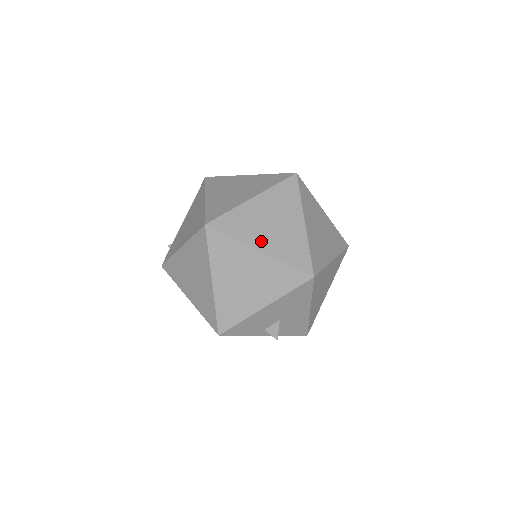
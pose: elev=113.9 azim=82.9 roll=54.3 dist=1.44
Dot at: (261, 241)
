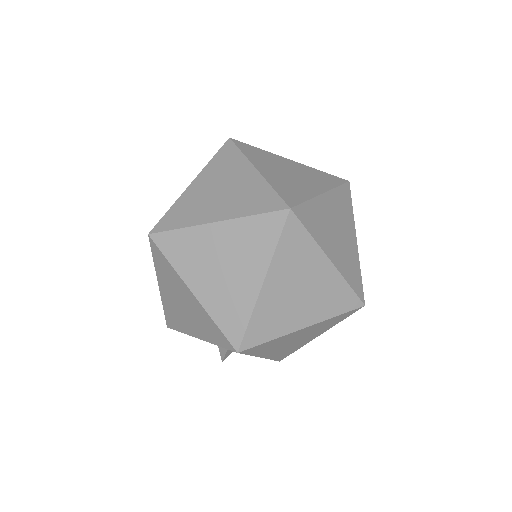
Dot at: (199, 282)
